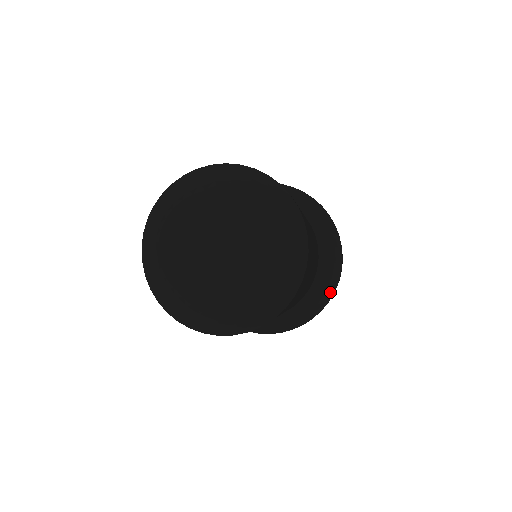
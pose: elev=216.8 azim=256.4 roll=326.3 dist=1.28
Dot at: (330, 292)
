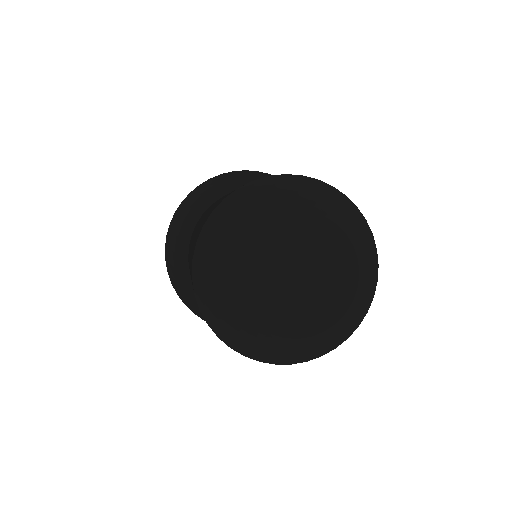
Dot at: occluded
